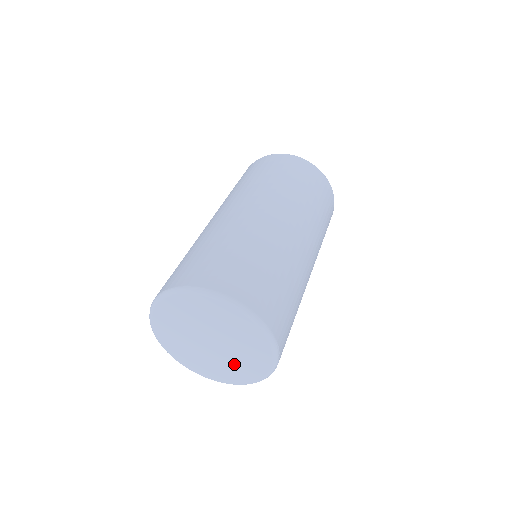
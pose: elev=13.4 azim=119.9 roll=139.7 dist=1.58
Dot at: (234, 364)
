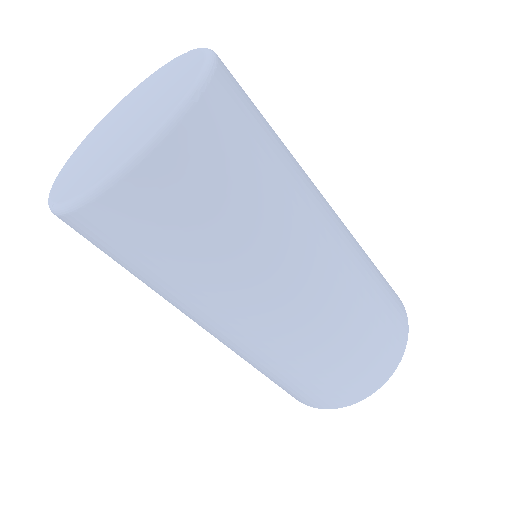
Dot at: (132, 134)
